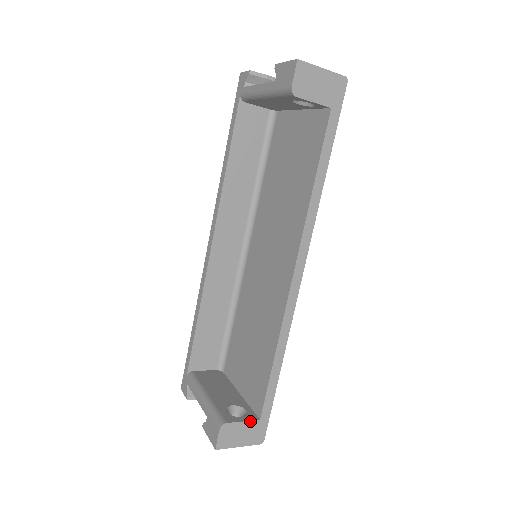
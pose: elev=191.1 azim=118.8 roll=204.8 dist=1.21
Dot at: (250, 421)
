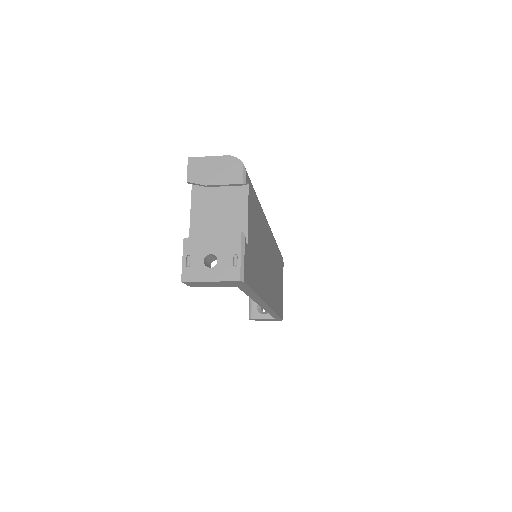
Dot at: occluded
